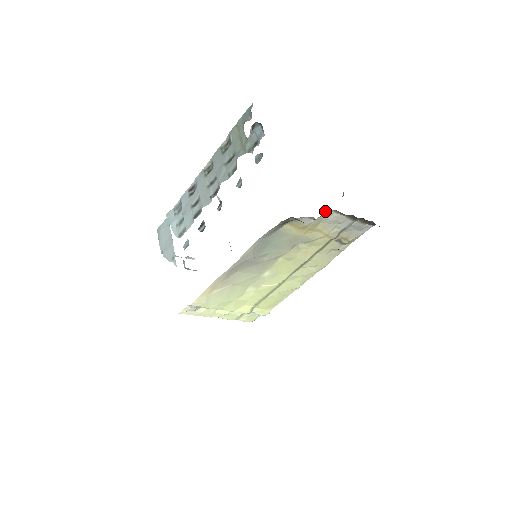
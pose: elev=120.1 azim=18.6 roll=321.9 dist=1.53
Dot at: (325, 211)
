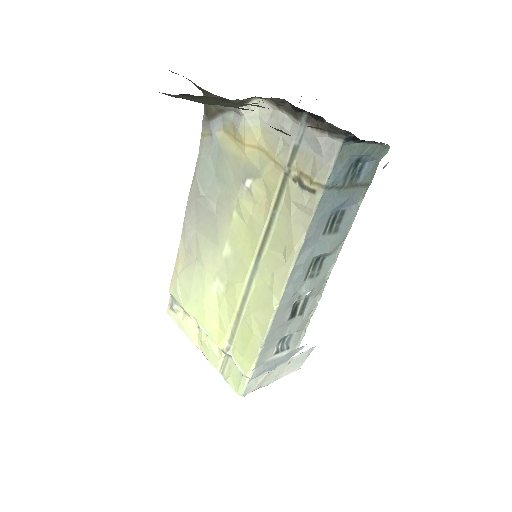
Dot at: (259, 104)
